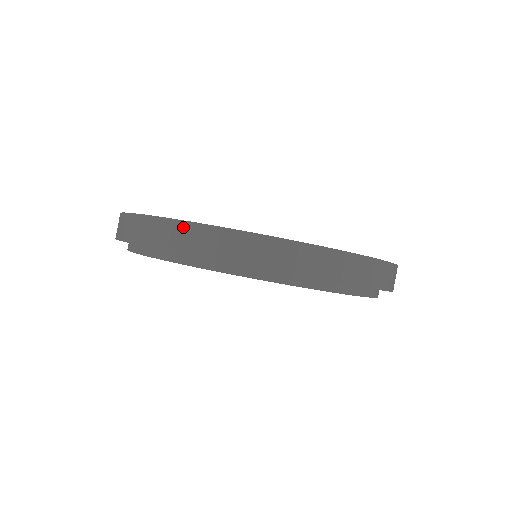
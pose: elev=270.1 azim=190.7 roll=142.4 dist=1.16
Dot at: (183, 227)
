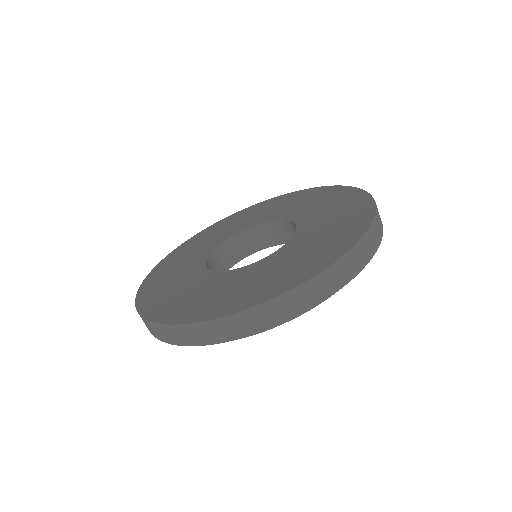
Dot at: (146, 323)
